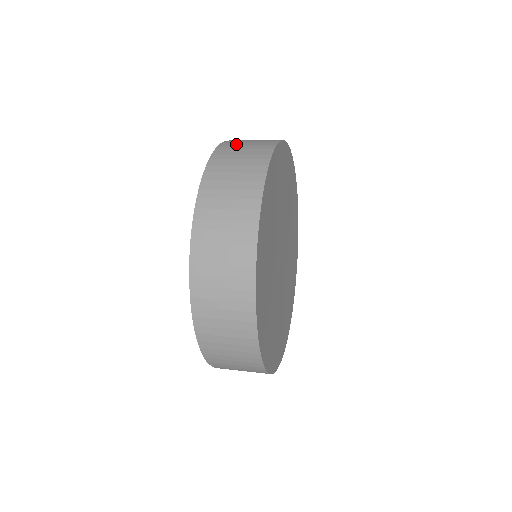
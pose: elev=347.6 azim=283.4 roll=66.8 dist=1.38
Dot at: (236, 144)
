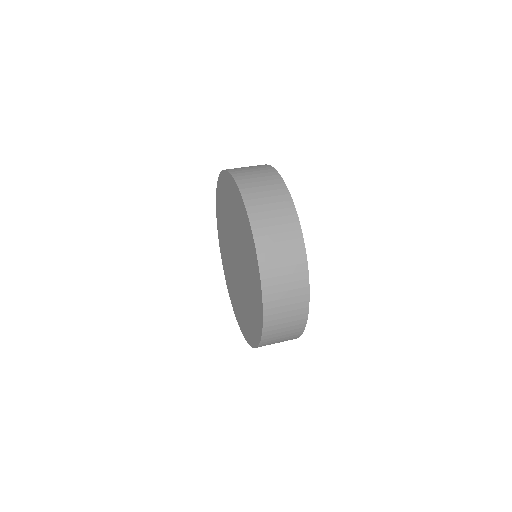
Dot at: (239, 168)
